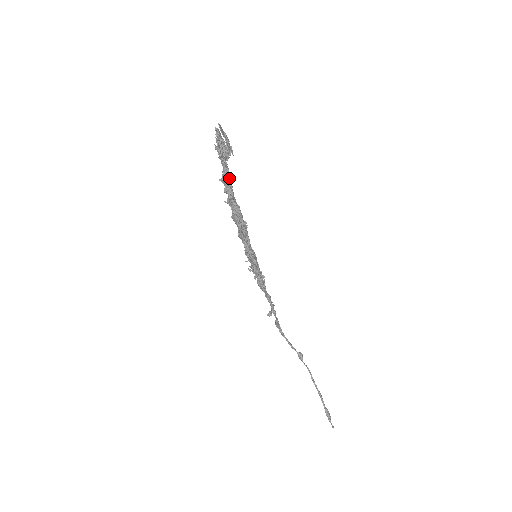
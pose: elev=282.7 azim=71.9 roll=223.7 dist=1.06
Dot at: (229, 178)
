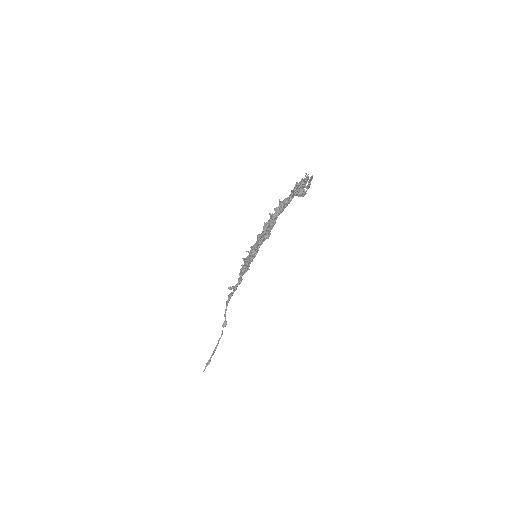
Dot at: (286, 206)
